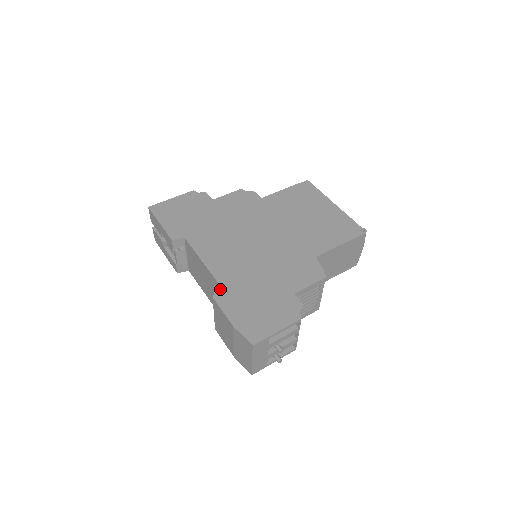
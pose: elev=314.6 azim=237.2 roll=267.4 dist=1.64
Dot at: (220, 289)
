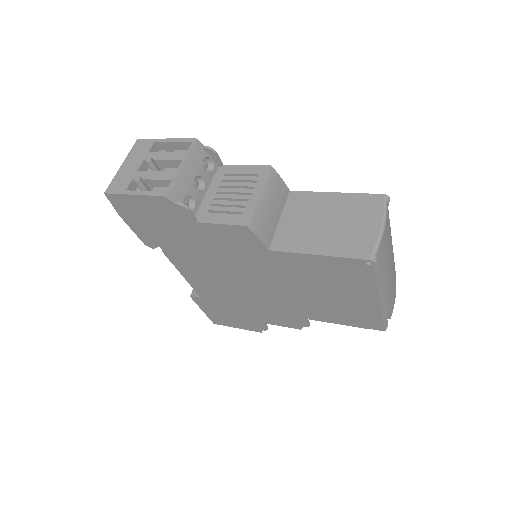
Dot at: occluded
